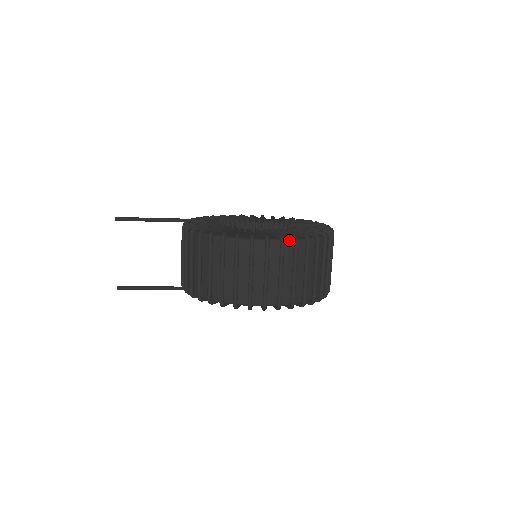
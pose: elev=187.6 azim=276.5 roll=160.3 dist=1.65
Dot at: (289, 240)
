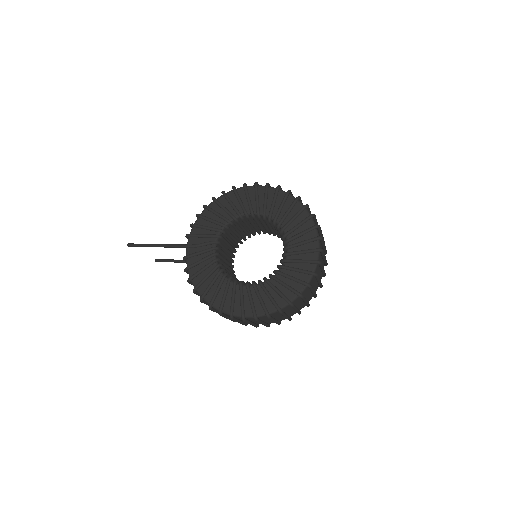
Dot at: (263, 316)
